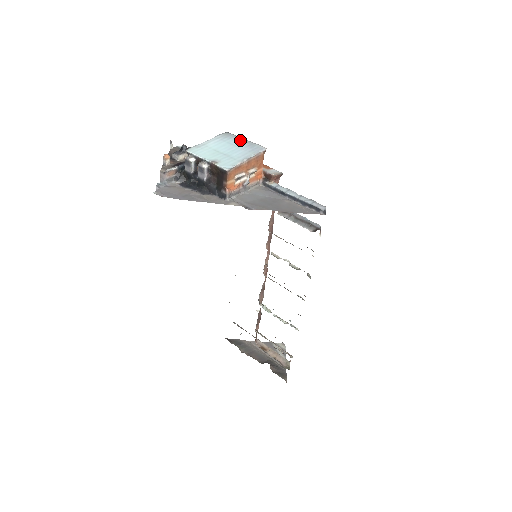
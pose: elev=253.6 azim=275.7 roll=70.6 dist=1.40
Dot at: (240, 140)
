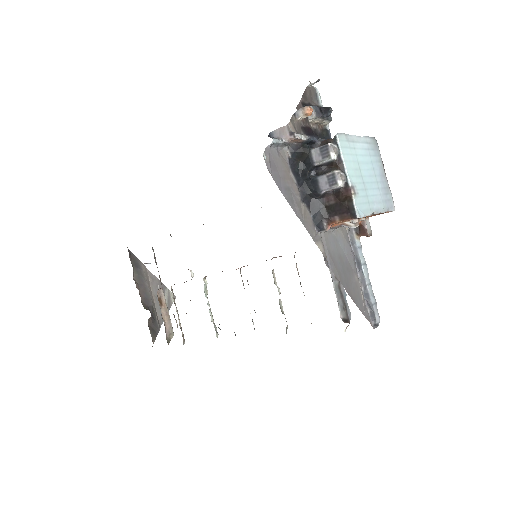
Dot at: (382, 169)
